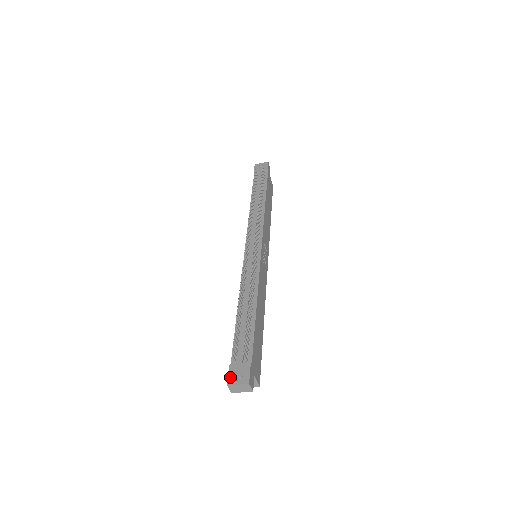
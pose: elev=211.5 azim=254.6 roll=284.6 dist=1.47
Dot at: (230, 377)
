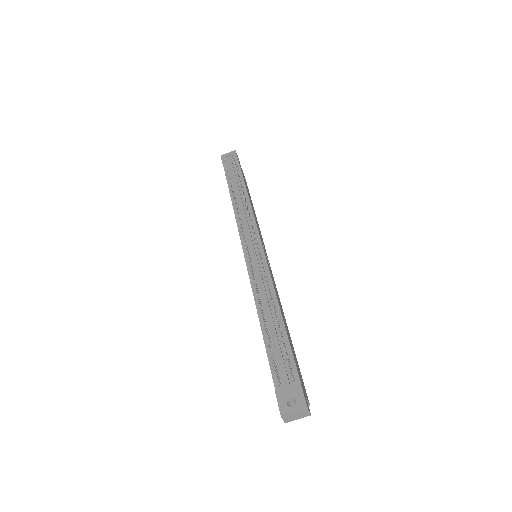
Dot at: (281, 405)
